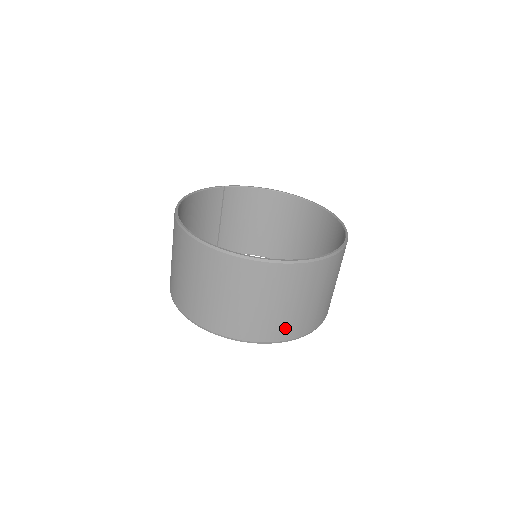
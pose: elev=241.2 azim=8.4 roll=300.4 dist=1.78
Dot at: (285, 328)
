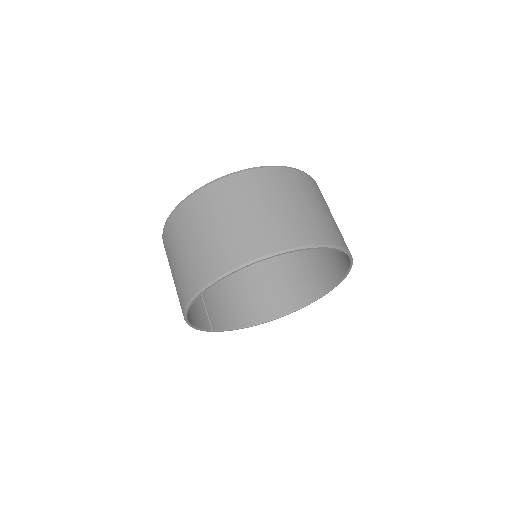
Dot at: (326, 231)
